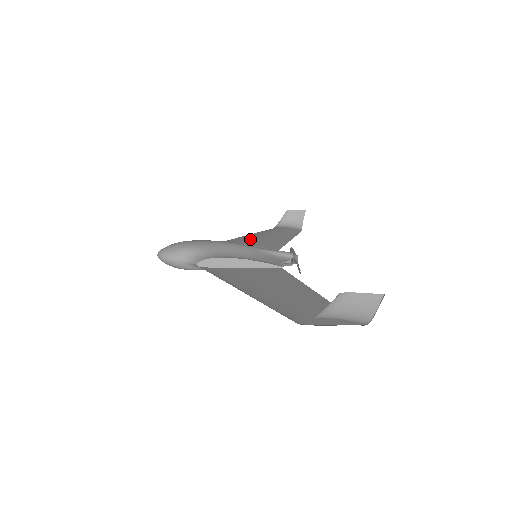
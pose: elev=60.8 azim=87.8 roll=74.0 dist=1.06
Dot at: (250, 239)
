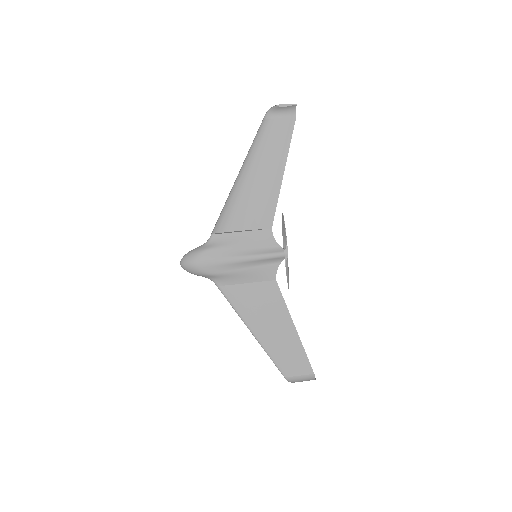
Dot at: occluded
